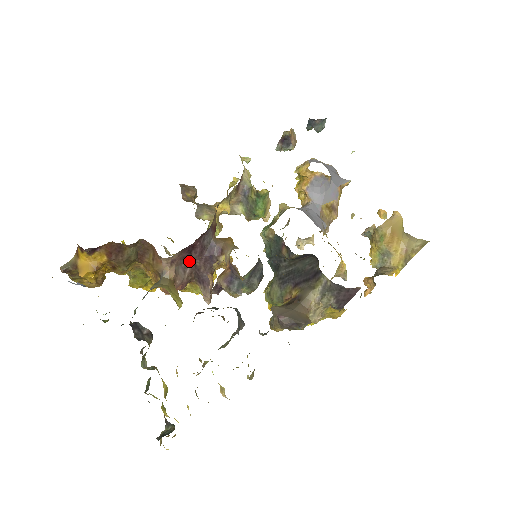
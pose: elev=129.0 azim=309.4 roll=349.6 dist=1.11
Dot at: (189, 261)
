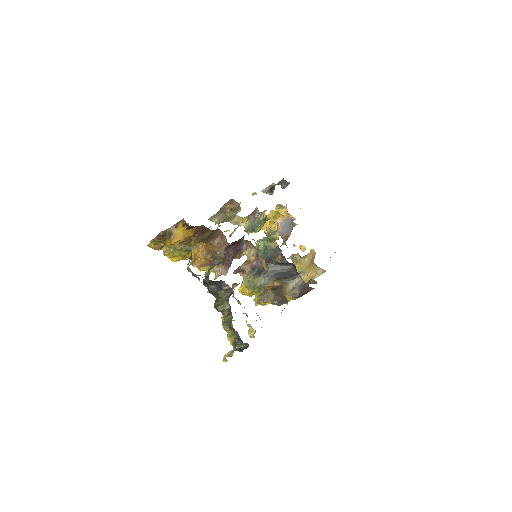
Dot at: (228, 249)
